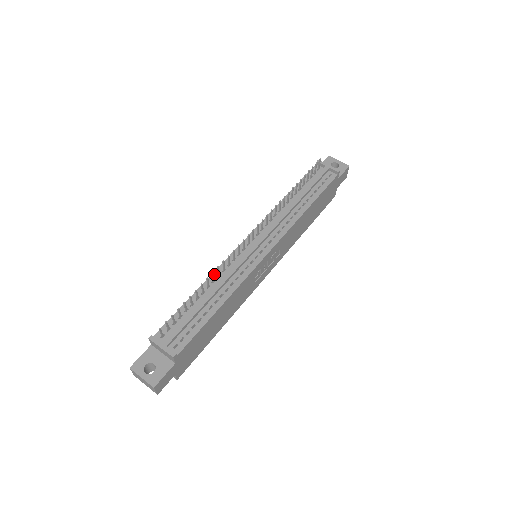
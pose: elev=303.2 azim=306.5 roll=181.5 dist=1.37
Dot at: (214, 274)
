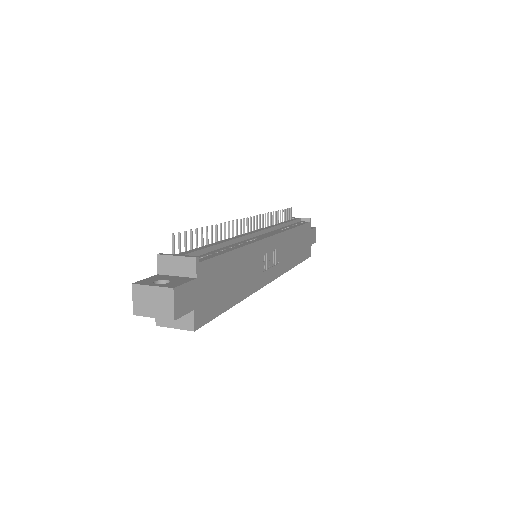
Dot at: occluded
